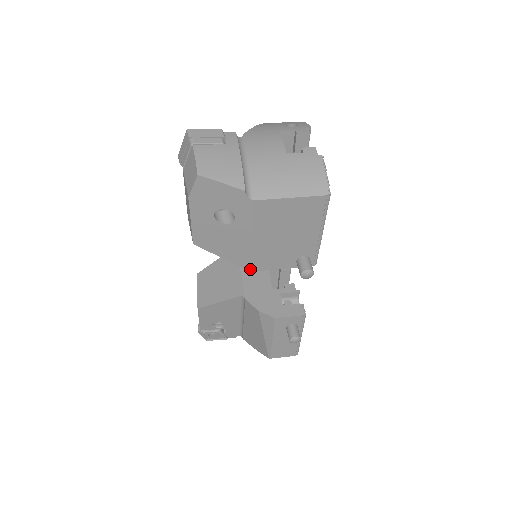
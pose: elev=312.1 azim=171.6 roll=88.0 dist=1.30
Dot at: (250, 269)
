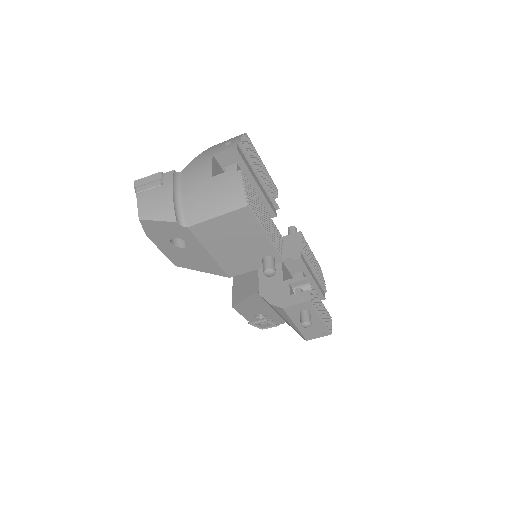
Dot at: (228, 276)
